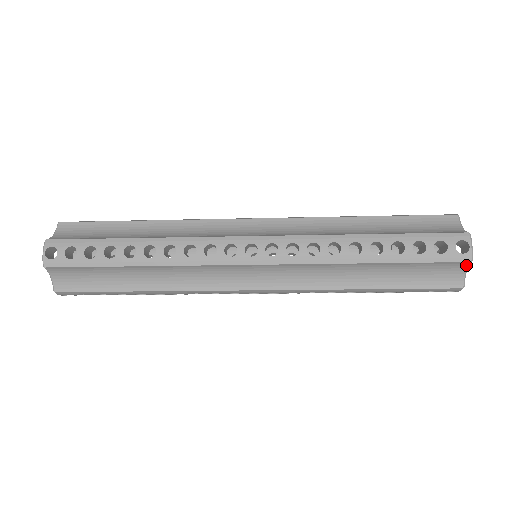
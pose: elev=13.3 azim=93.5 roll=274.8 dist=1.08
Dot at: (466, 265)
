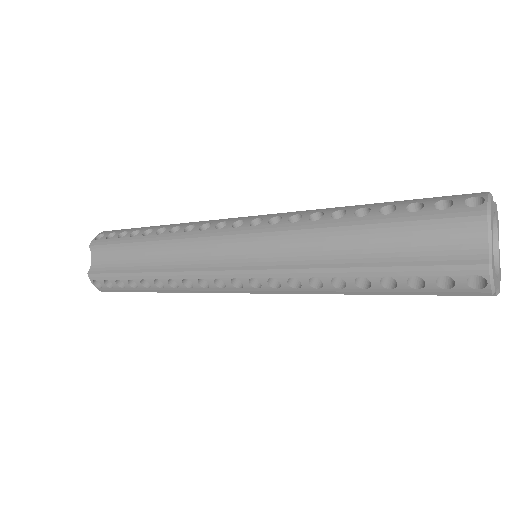
Dot at: (483, 225)
